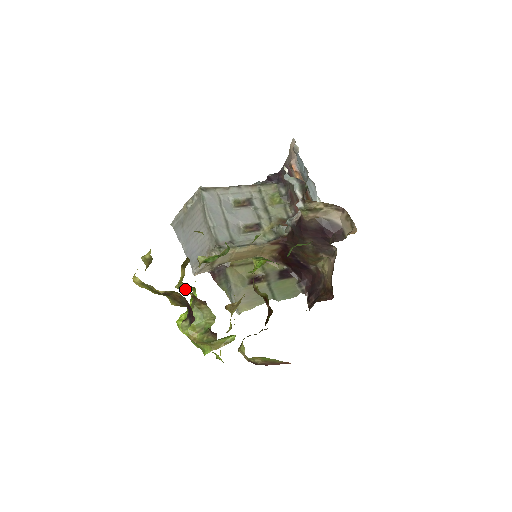
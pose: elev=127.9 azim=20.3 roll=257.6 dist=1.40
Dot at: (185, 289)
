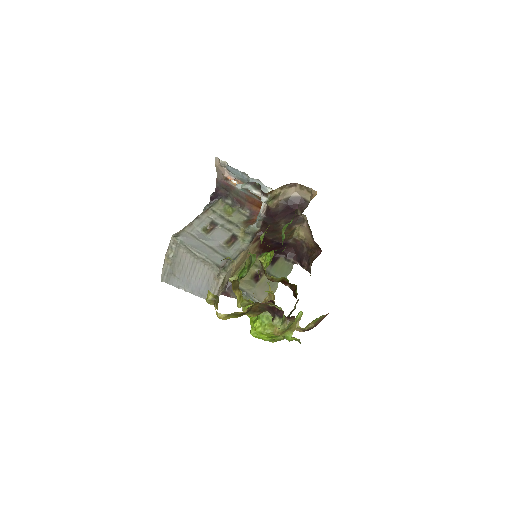
Dot at: (248, 303)
